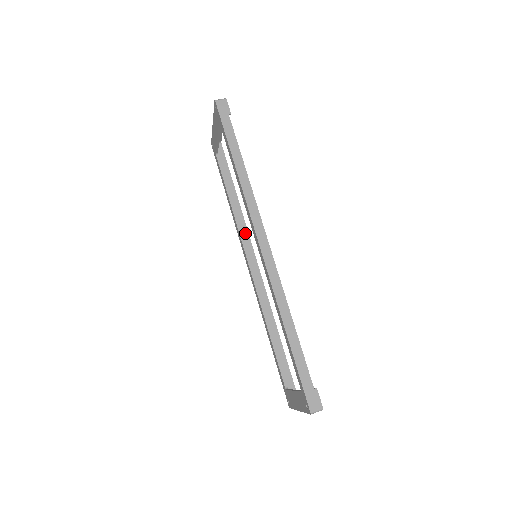
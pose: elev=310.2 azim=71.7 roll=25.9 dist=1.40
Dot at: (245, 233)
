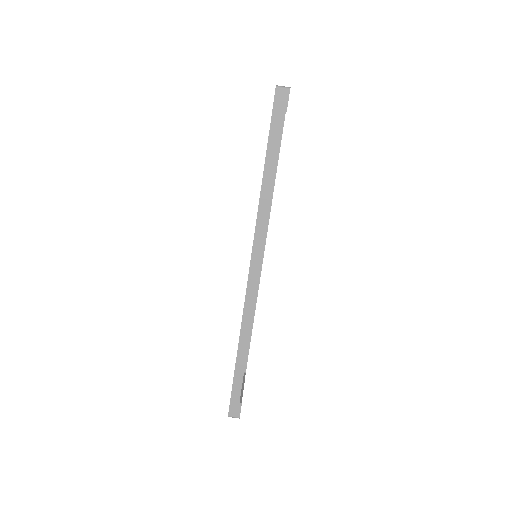
Dot at: occluded
